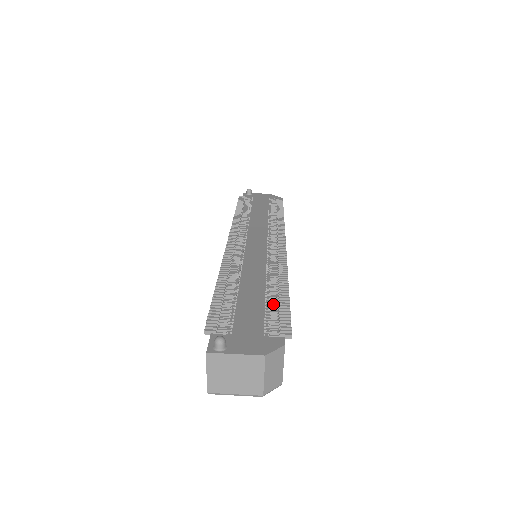
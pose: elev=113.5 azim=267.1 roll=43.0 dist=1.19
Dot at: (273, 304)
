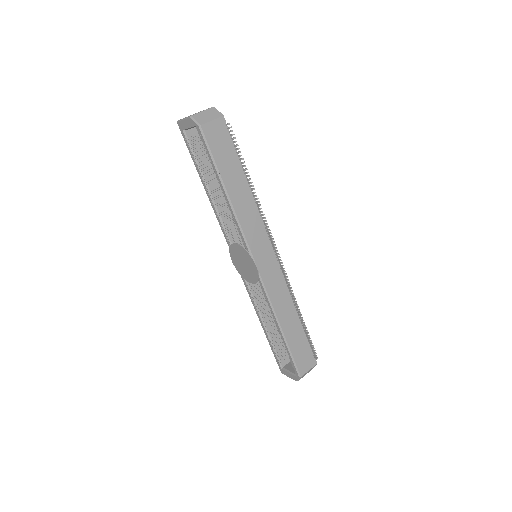
Dot at: occluded
